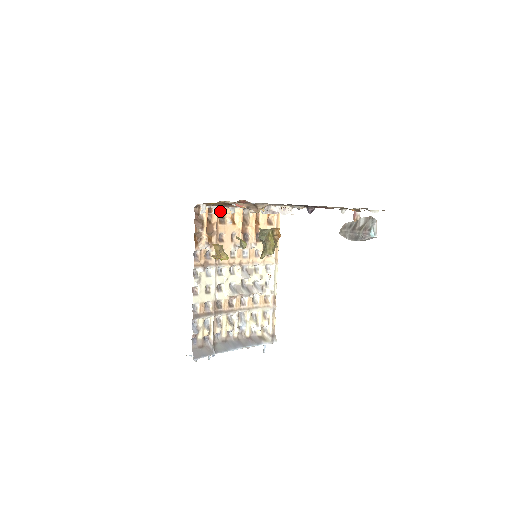
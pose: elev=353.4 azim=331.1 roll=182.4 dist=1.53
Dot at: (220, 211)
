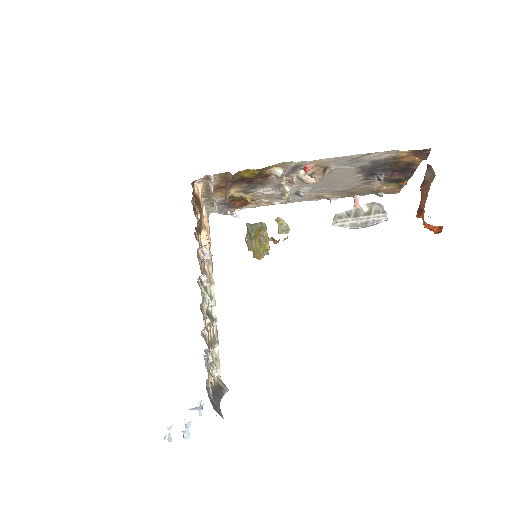
Dot at: occluded
